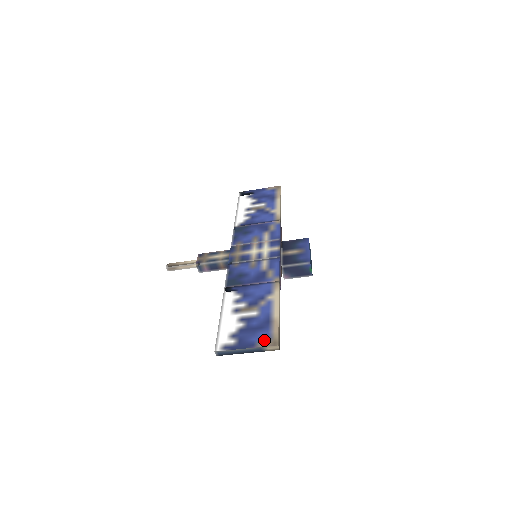
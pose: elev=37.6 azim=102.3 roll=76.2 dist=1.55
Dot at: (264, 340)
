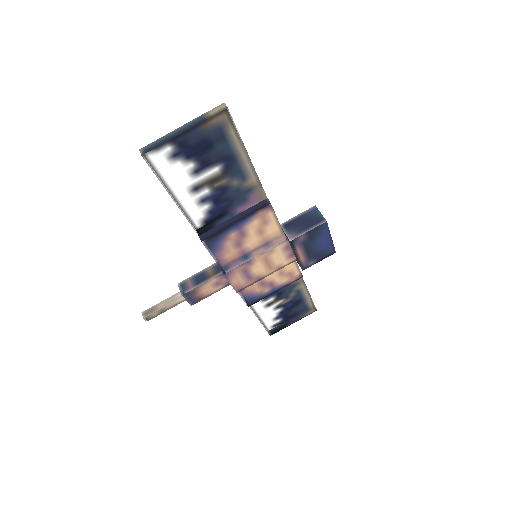
Dot at: occluded
